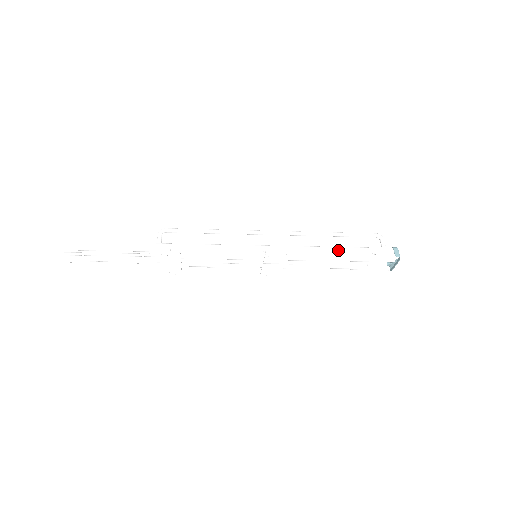
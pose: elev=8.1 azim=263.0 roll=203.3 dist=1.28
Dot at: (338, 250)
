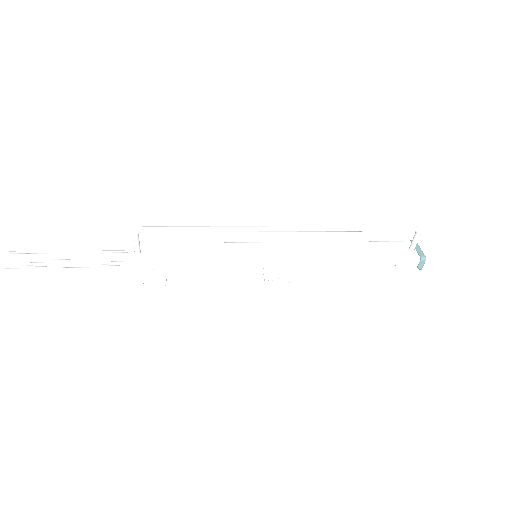
Dot at: (354, 264)
